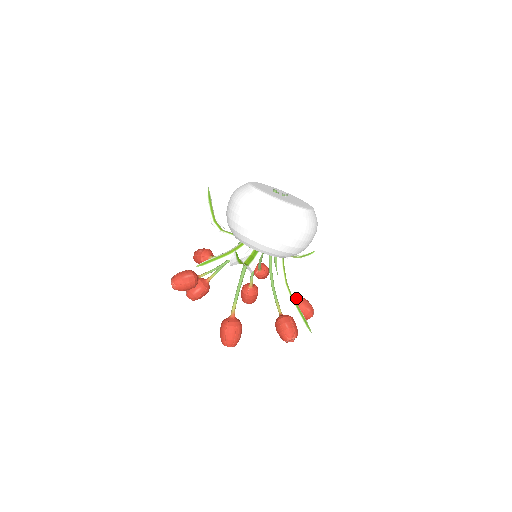
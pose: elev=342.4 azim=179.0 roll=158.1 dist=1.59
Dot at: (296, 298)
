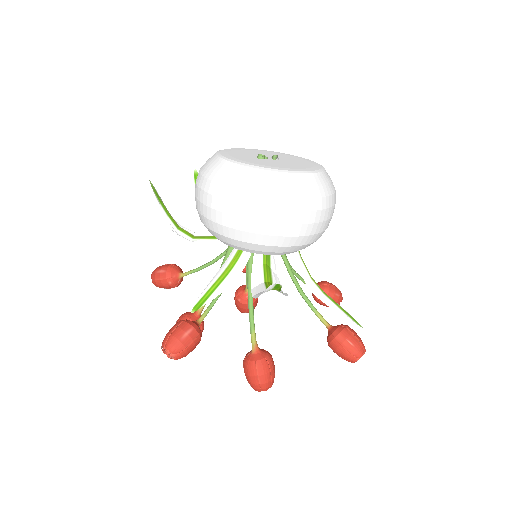
Dot at: occluded
